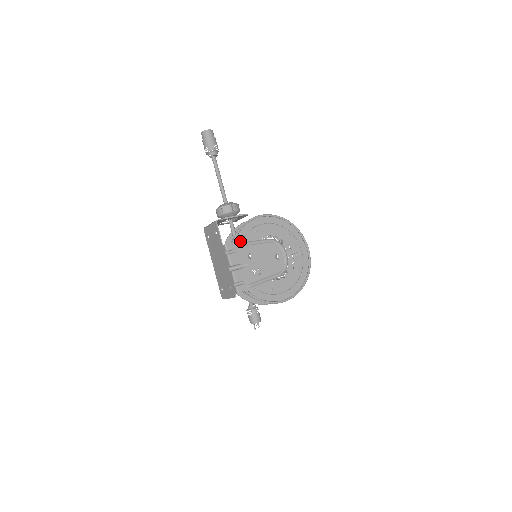
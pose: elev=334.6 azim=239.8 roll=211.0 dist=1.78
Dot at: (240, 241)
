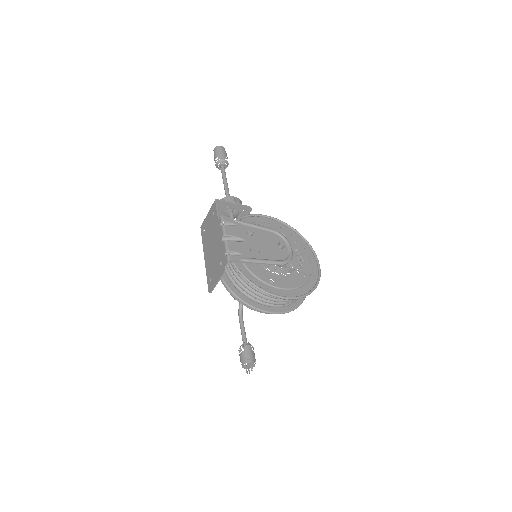
Dot at: occluded
